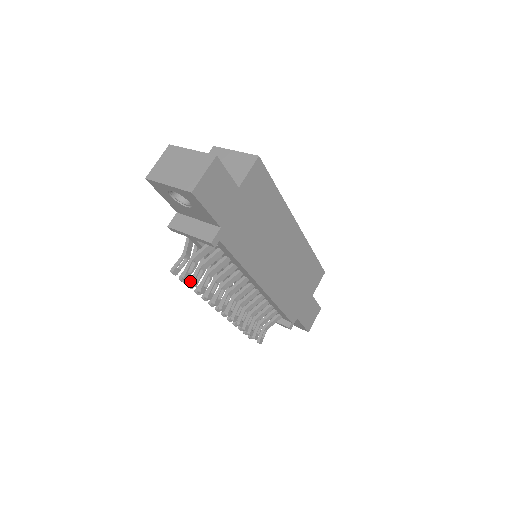
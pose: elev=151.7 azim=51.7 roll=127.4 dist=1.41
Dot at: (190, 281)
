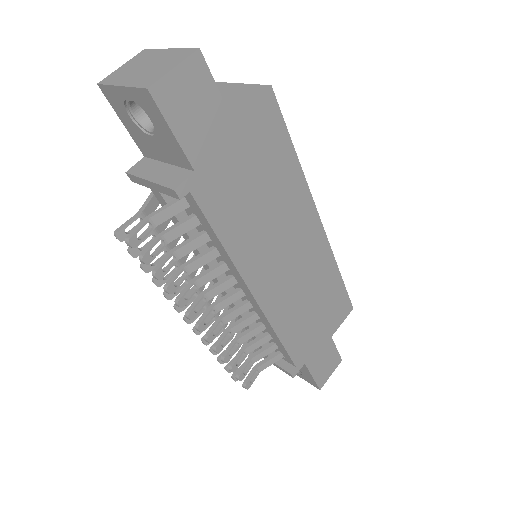
Dot at: occluded
